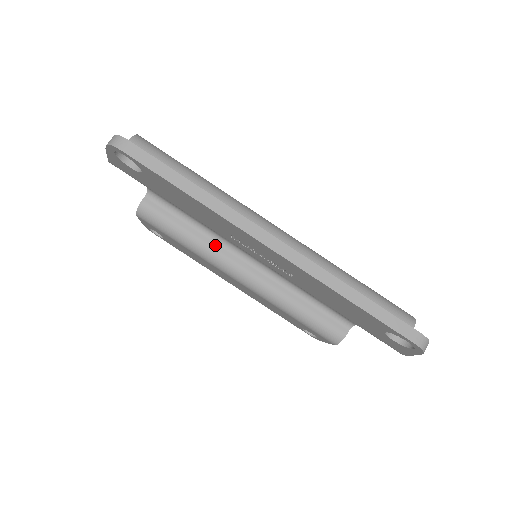
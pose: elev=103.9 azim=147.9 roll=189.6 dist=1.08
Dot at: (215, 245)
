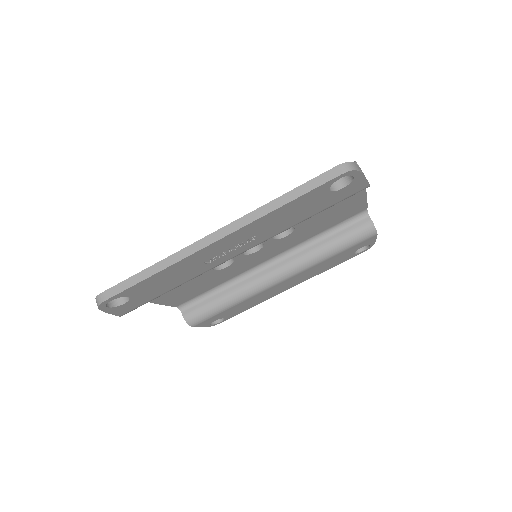
Dot at: (243, 283)
